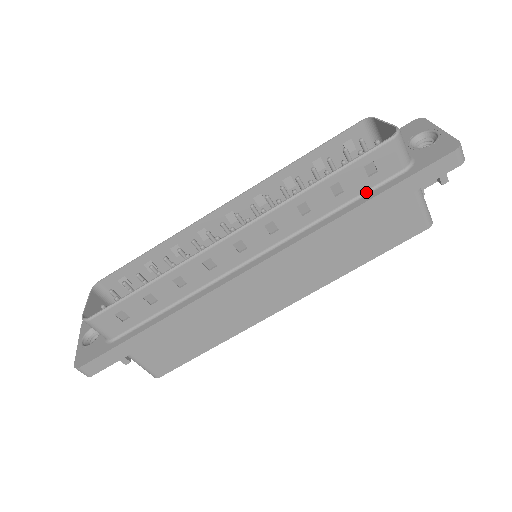
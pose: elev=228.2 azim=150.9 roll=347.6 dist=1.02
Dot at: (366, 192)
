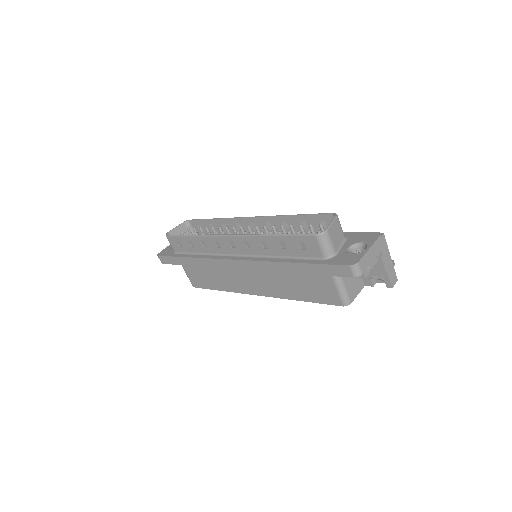
Dot at: (300, 257)
